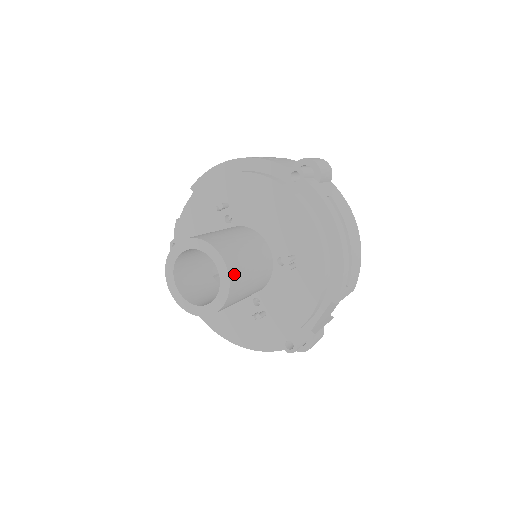
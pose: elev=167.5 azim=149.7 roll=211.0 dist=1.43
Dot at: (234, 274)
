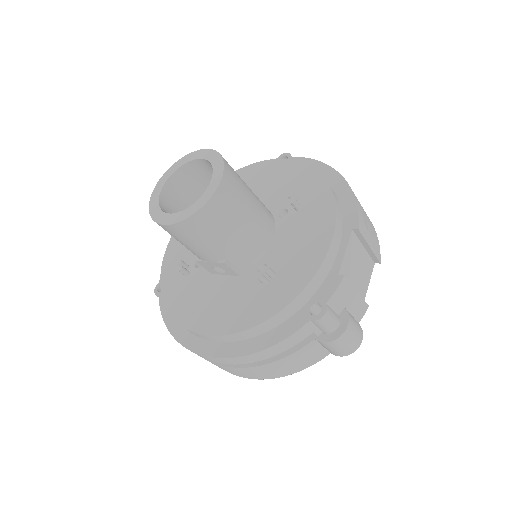
Dot at: (228, 166)
